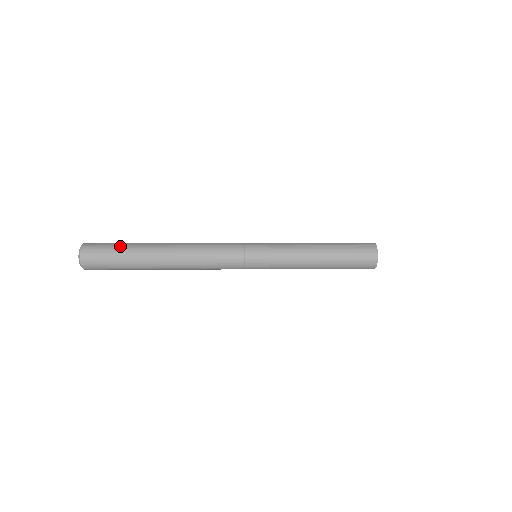
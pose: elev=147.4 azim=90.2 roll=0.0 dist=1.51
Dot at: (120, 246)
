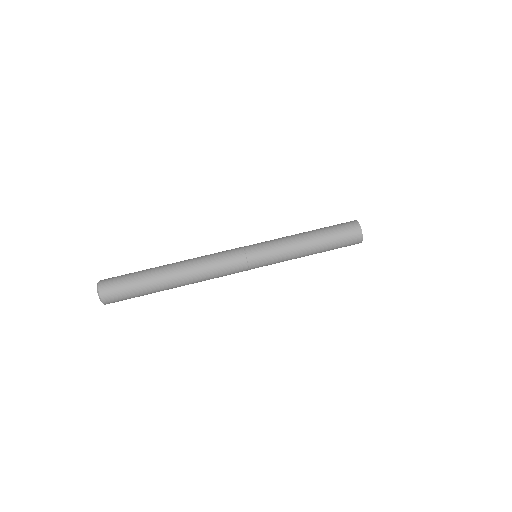
Dot at: (133, 277)
